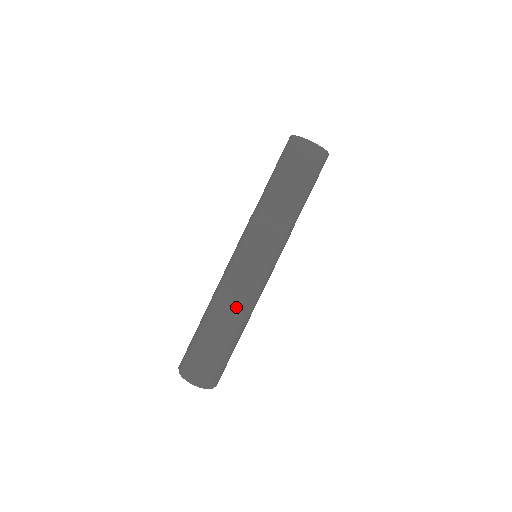
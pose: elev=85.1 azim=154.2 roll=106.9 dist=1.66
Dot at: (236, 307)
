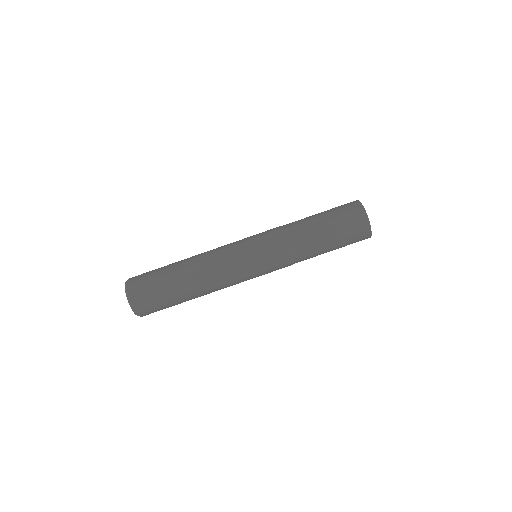
Dot at: (204, 259)
